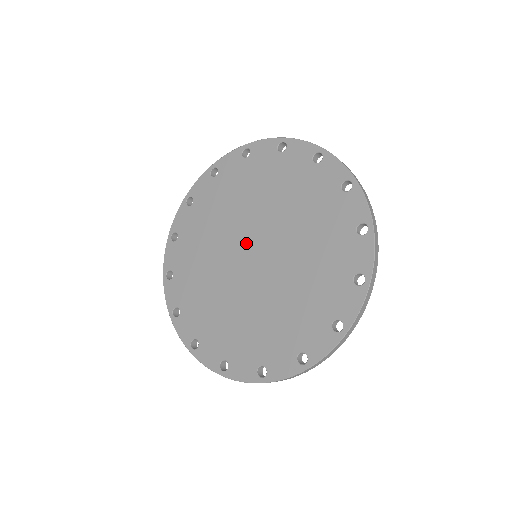
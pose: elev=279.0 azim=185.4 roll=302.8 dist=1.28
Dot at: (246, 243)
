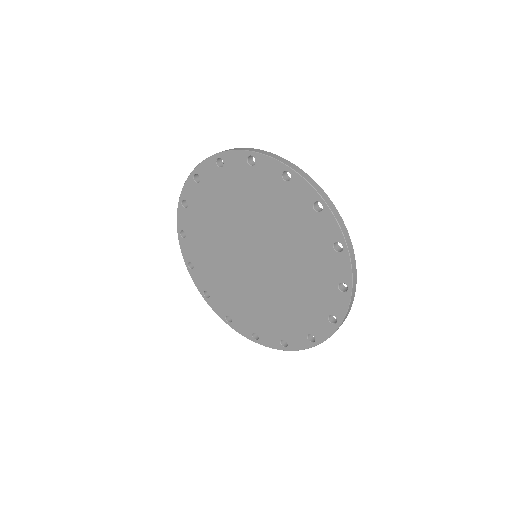
Dot at: (252, 245)
